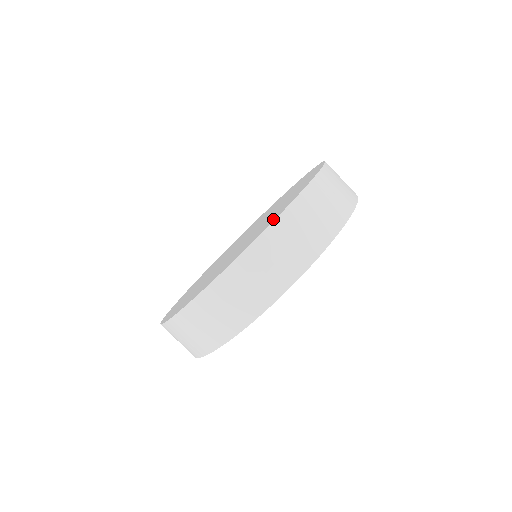
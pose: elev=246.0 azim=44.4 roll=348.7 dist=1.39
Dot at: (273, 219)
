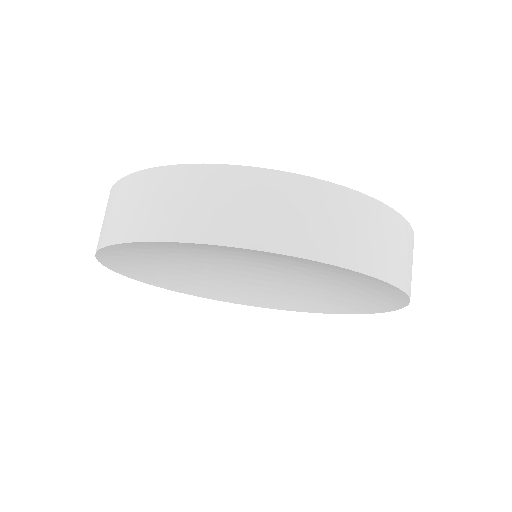
Dot at: occluded
